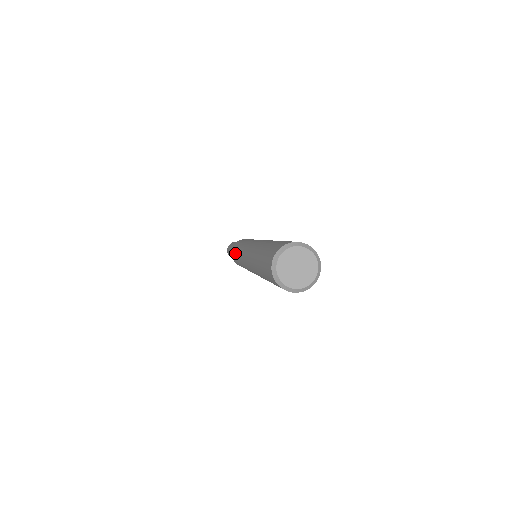
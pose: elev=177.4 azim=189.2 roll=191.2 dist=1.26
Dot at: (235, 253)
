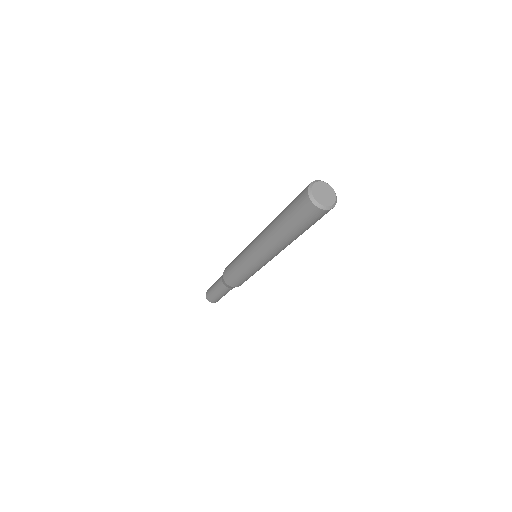
Dot at: (233, 267)
